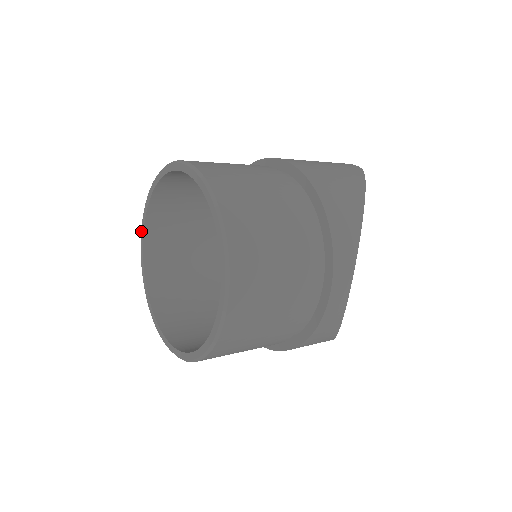
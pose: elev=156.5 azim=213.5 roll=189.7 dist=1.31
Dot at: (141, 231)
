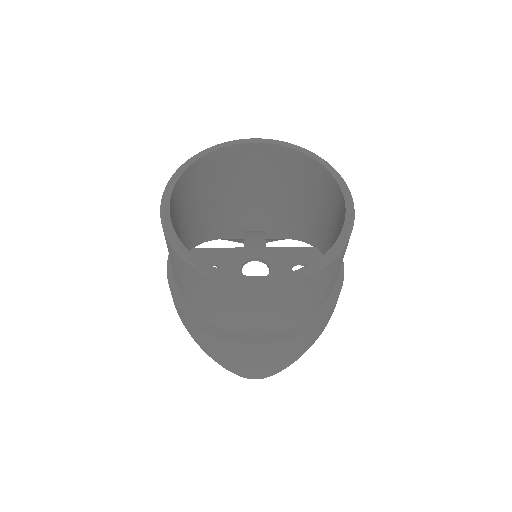
Dot at: (163, 199)
